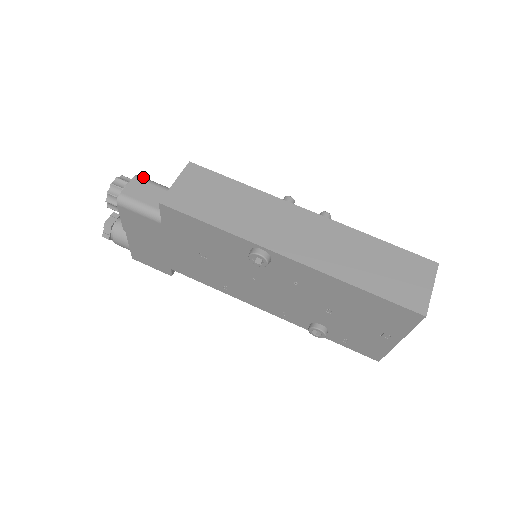
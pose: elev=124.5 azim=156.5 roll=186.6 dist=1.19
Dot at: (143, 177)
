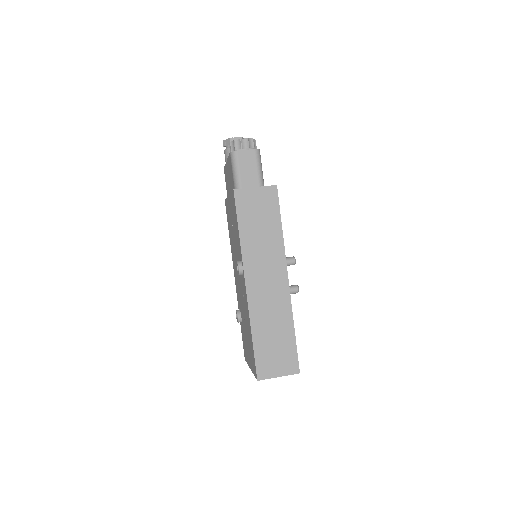
Dot at: (259, 154)
